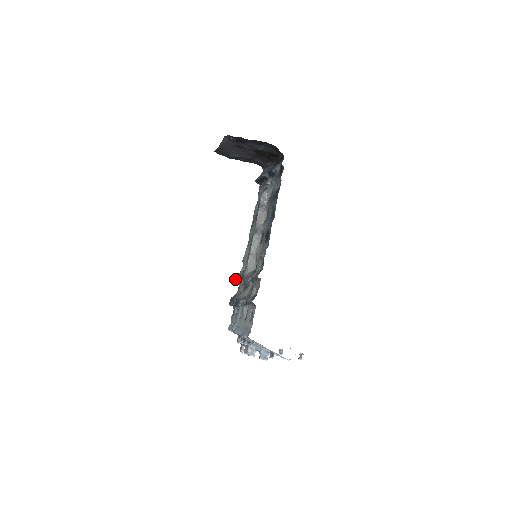
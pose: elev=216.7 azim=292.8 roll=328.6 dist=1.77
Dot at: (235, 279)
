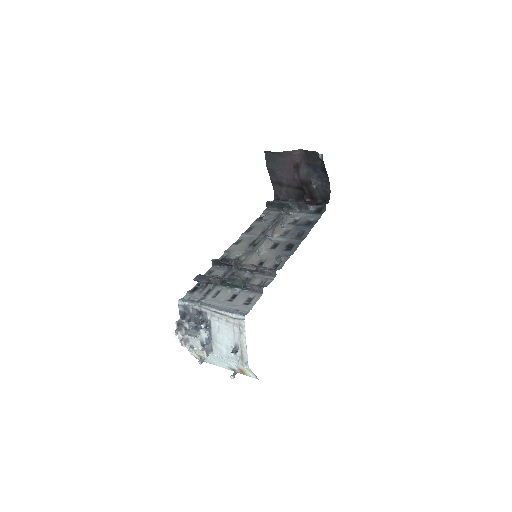
Dot at: (226, 260)
